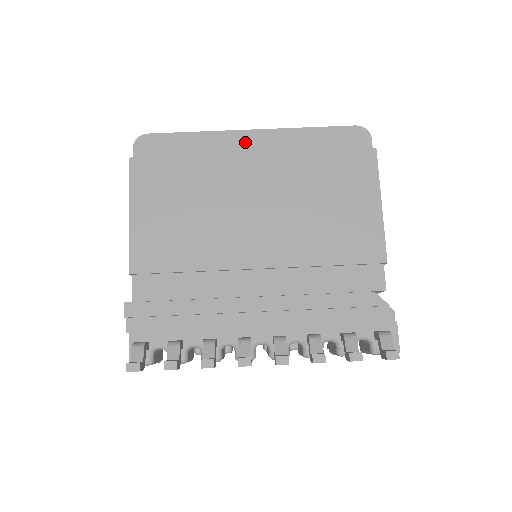
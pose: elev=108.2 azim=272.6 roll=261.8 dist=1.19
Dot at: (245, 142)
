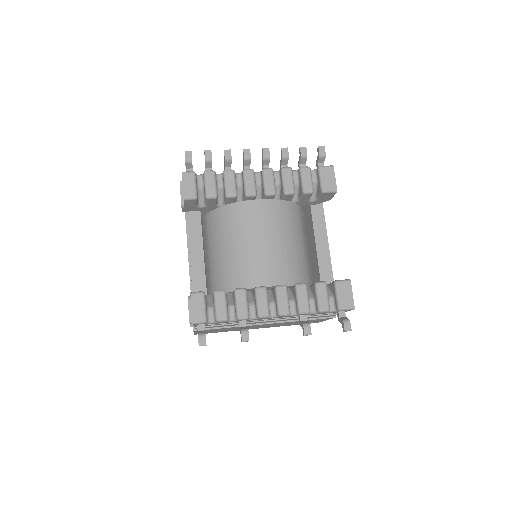
Dot at: occluded
